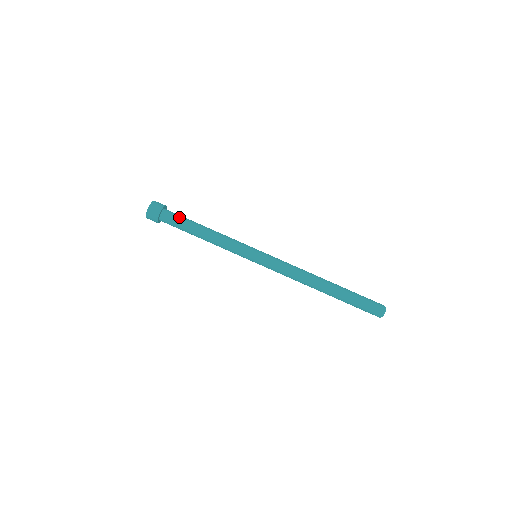
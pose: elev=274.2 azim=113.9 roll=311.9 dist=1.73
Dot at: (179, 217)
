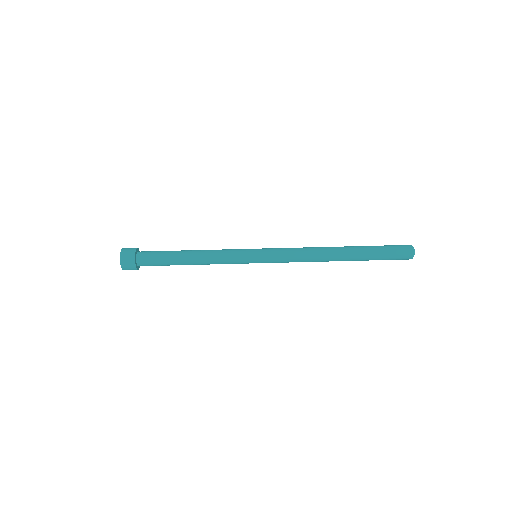
Dot at: (157, 254)
